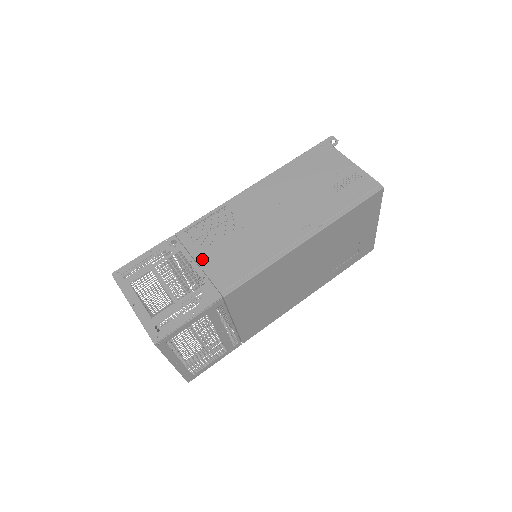
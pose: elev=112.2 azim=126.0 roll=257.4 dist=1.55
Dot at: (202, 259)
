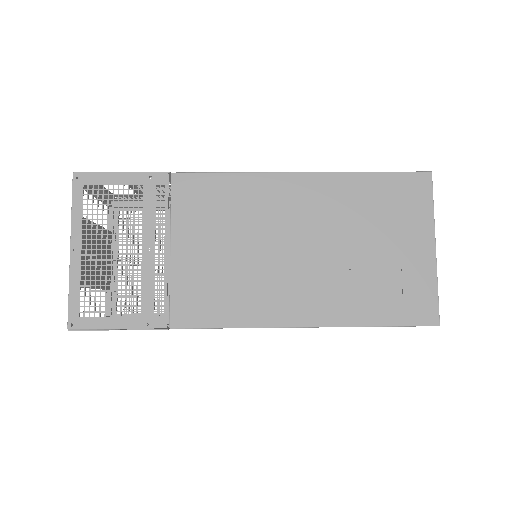
Dot at: occluded
